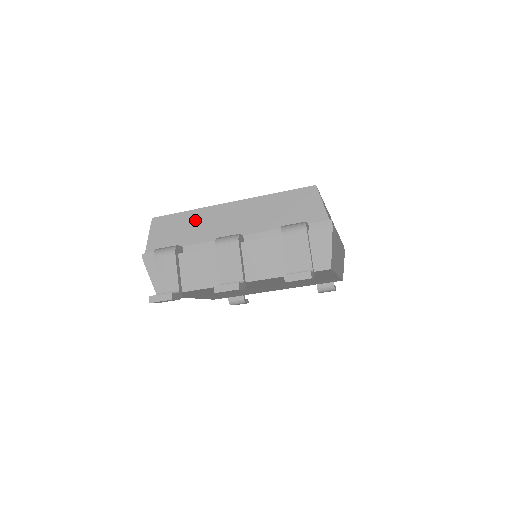
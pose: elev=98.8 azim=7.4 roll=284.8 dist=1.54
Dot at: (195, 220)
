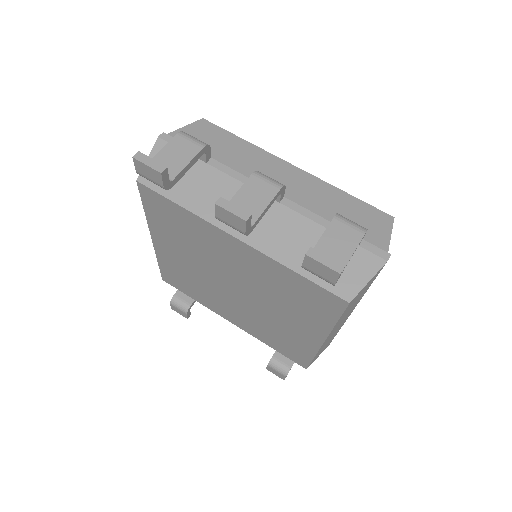
Dot at: (245, 151)
